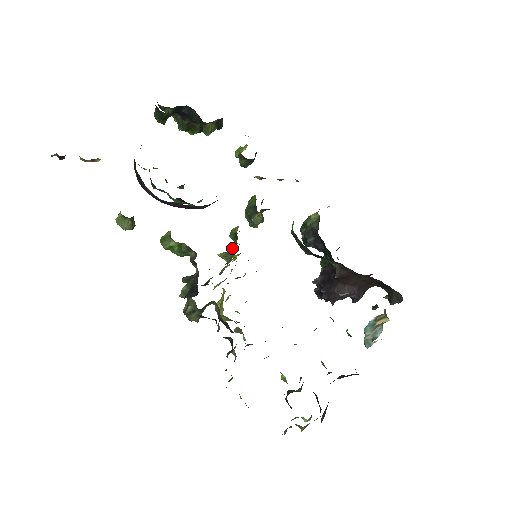
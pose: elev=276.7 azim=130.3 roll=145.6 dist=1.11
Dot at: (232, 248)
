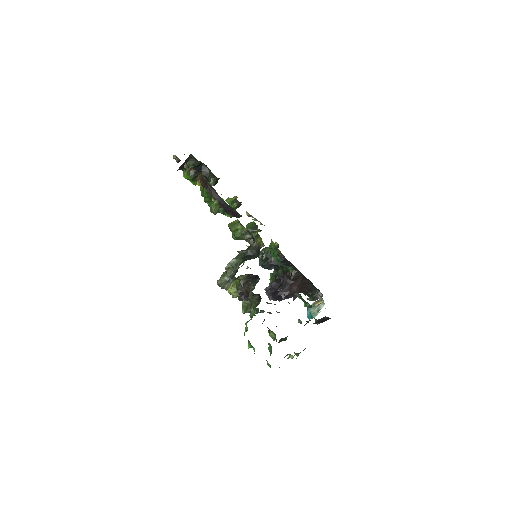
Dot at: occluded
